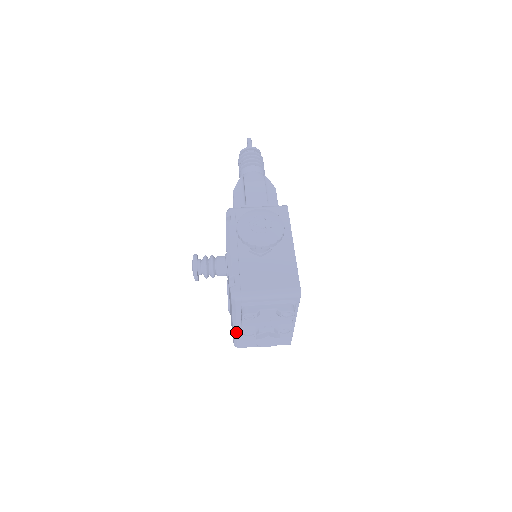
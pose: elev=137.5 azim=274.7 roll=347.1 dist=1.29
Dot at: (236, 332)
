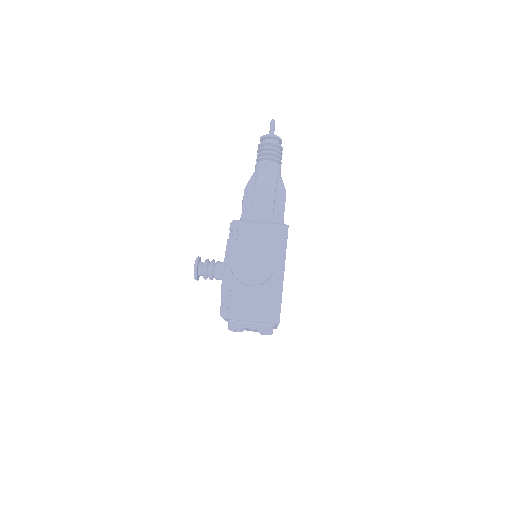
Dot at: occluded
